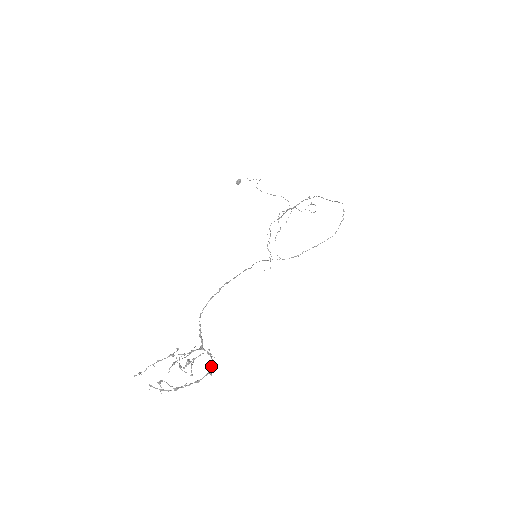
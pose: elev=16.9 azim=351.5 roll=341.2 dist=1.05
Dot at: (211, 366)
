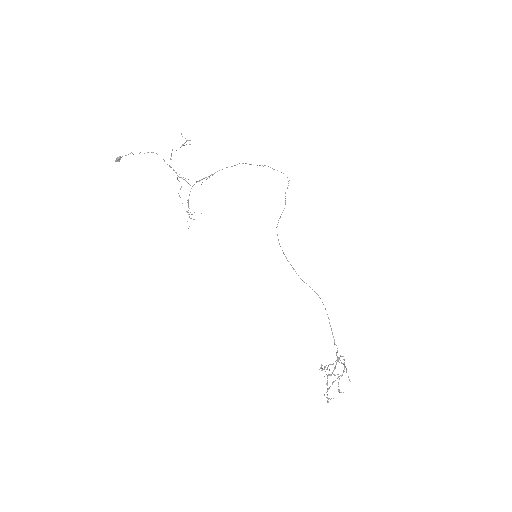
Dot at: (343, 359)
